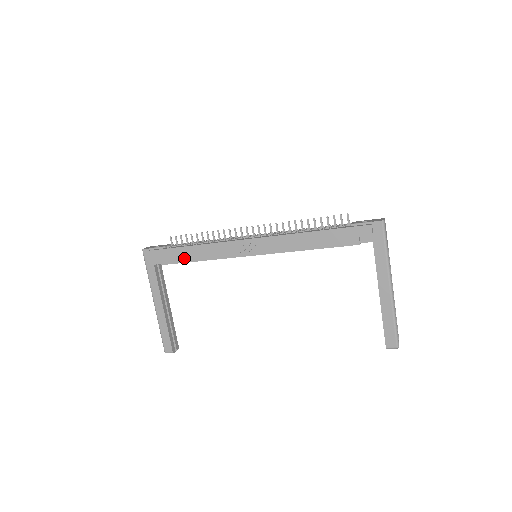
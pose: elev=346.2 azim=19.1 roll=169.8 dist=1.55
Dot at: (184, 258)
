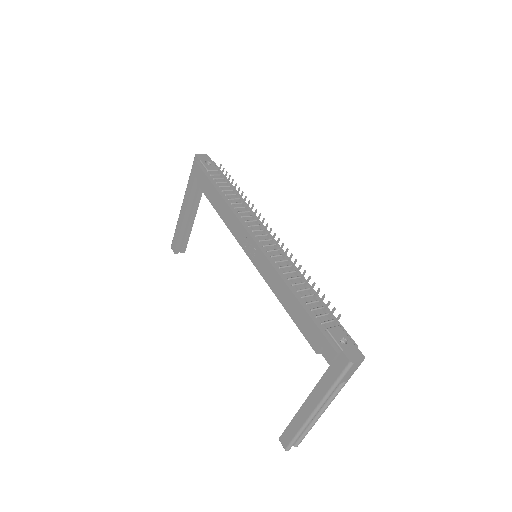
Dot at: (210, 197)
